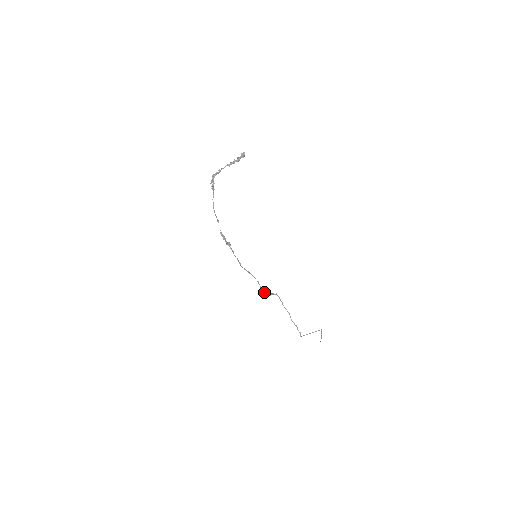
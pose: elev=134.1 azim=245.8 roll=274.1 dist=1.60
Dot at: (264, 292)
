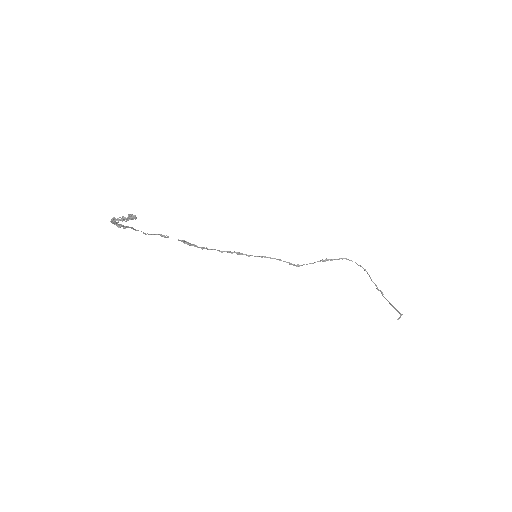
Dot at: (303, 264)
